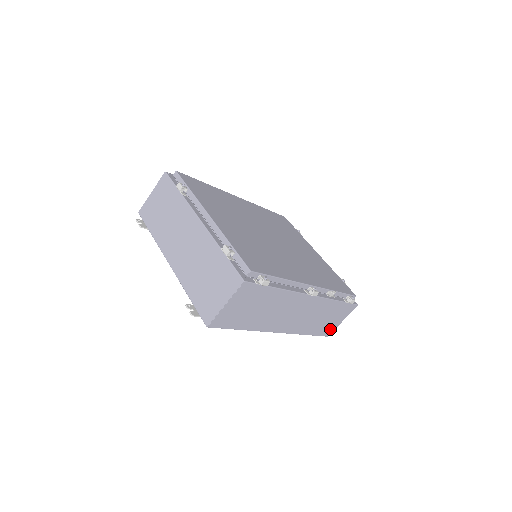
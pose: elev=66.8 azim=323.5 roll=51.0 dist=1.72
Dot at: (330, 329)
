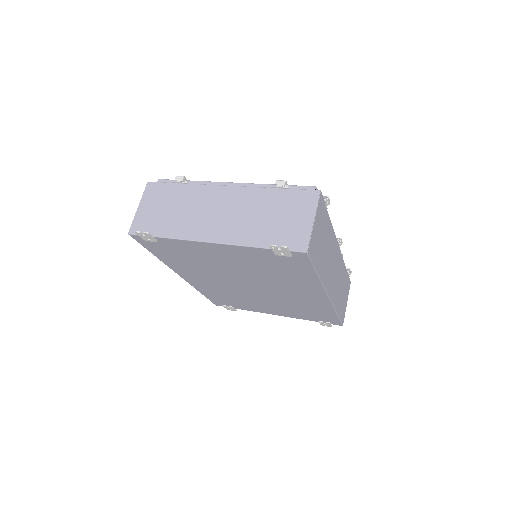
Dot at: (343, 313)
